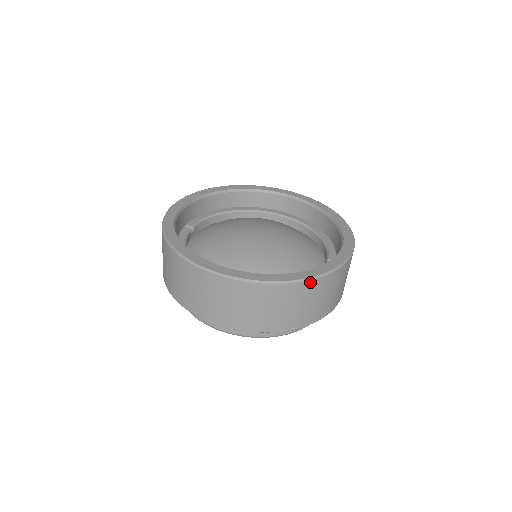
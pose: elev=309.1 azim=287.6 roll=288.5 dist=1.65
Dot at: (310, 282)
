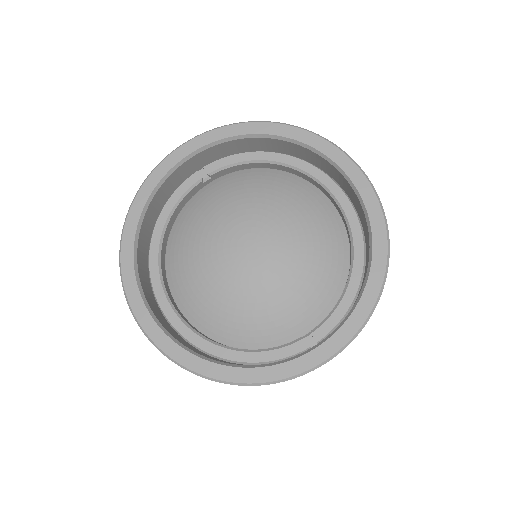
Dot at: (213, 380)
